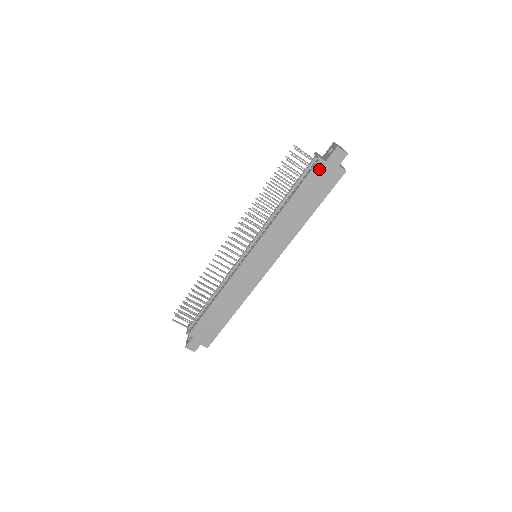
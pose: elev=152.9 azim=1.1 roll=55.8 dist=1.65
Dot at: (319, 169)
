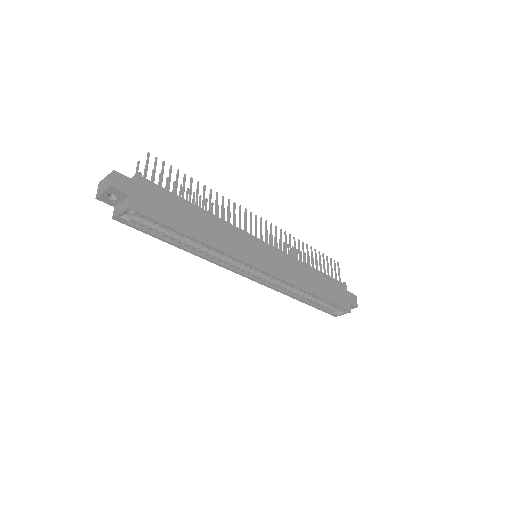
Dot at: (342, 287)
